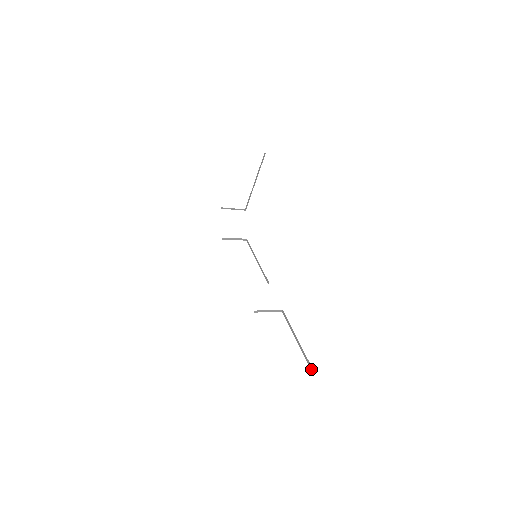
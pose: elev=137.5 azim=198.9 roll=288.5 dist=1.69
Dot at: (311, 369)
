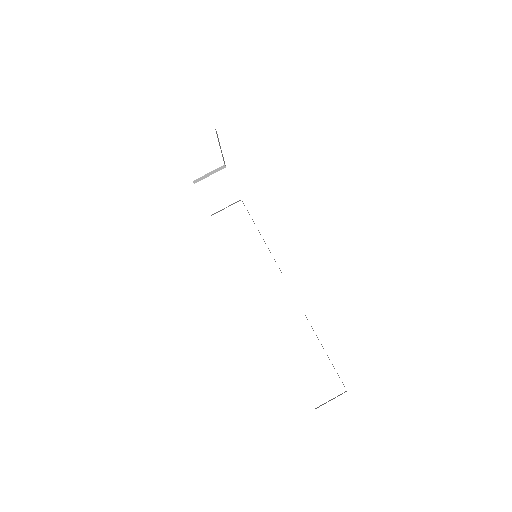
Dot at: occluded
